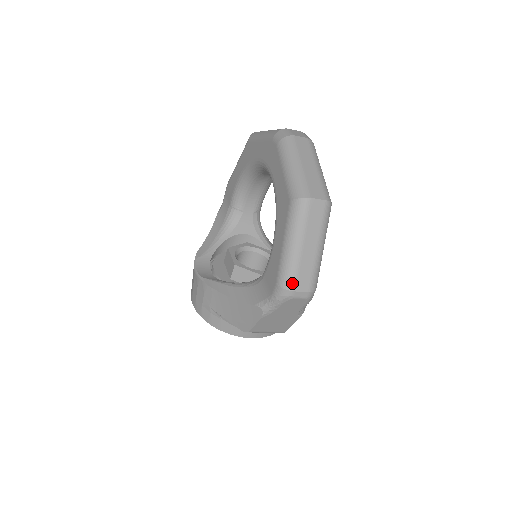
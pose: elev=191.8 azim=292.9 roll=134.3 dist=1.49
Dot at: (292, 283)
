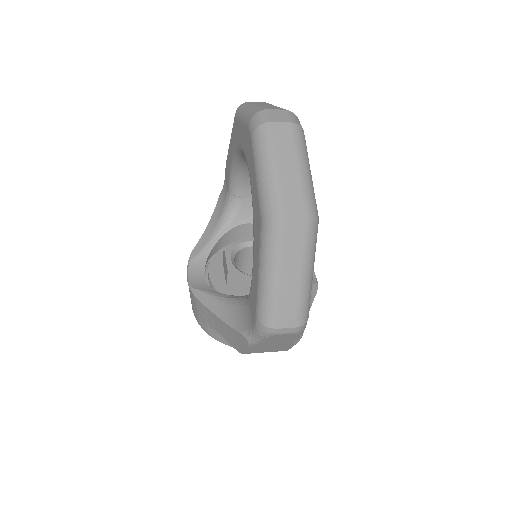
Dot at: (272, 320)
